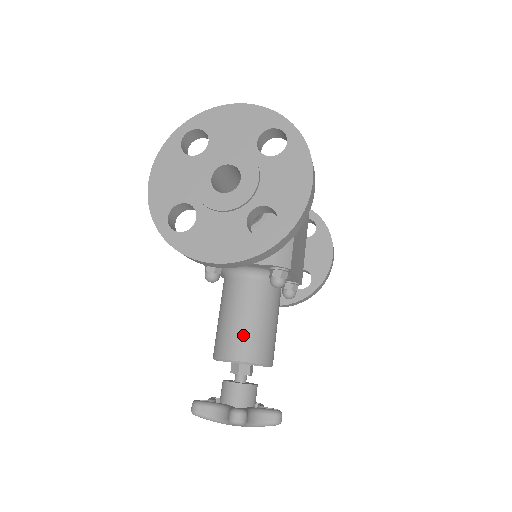
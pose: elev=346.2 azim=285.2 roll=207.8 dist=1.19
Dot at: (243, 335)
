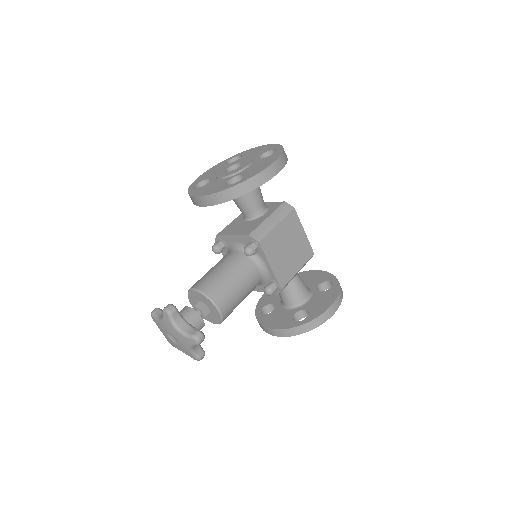
Dot at: (209, 277)
